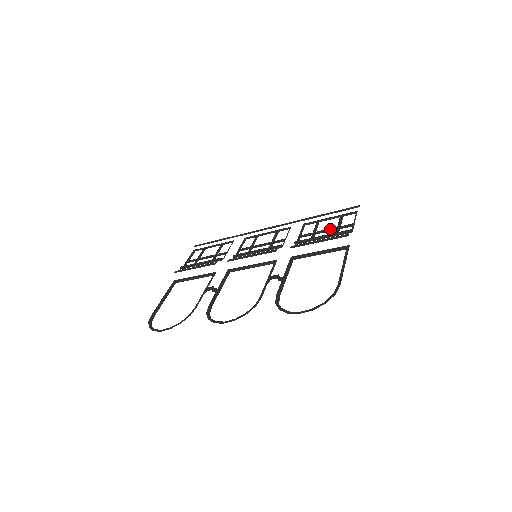
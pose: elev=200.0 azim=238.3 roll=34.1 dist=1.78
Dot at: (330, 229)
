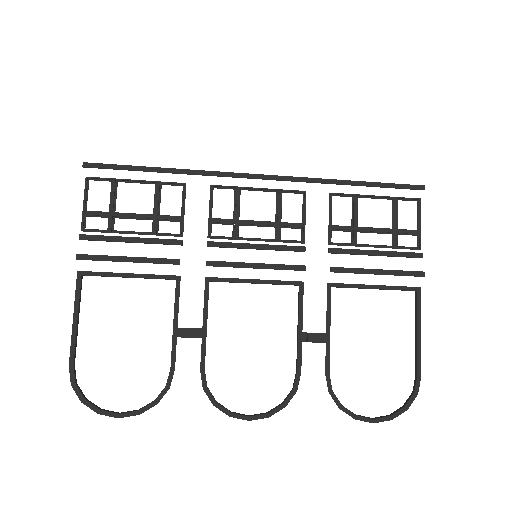
Dot at: (383, 232)
